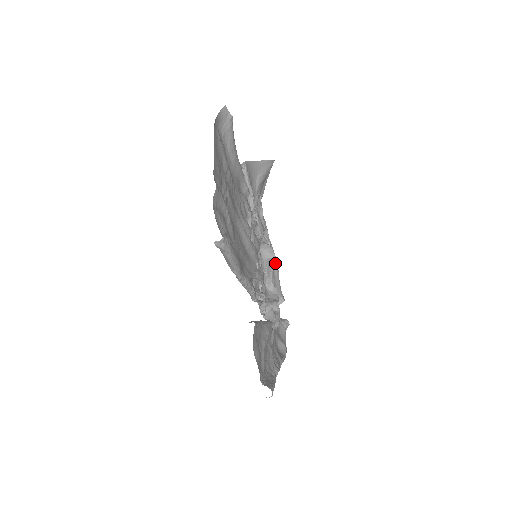
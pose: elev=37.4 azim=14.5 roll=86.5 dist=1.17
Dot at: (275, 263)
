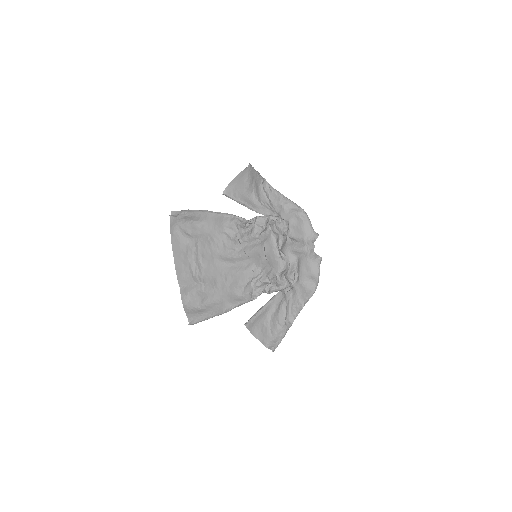
Dot at: (282, 239)
